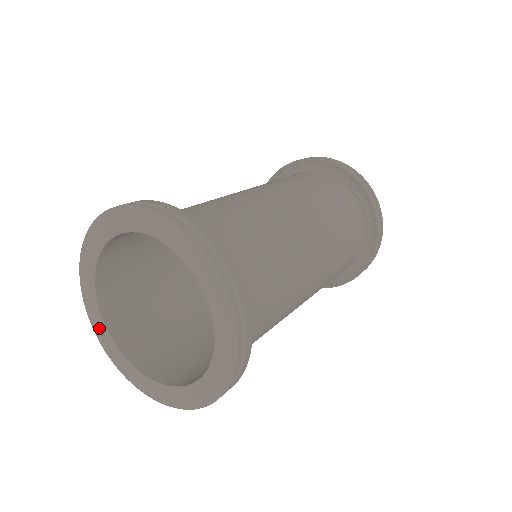
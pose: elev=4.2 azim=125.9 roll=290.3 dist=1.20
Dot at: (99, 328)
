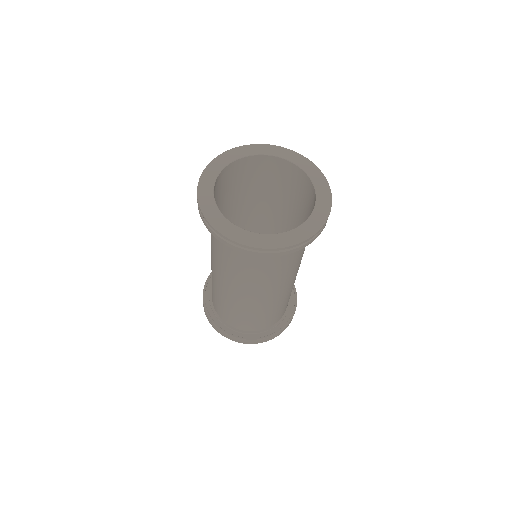
Dot at: (207, 203)
